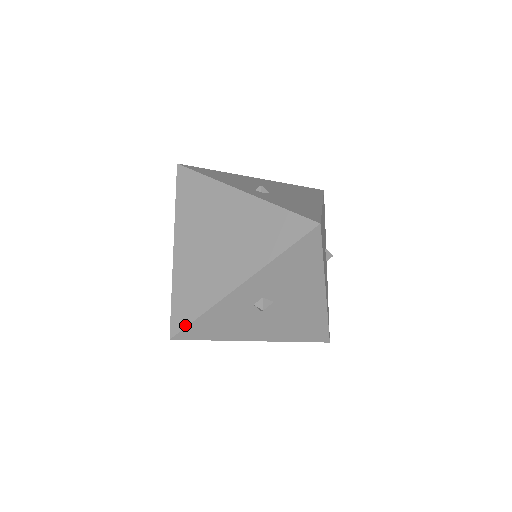
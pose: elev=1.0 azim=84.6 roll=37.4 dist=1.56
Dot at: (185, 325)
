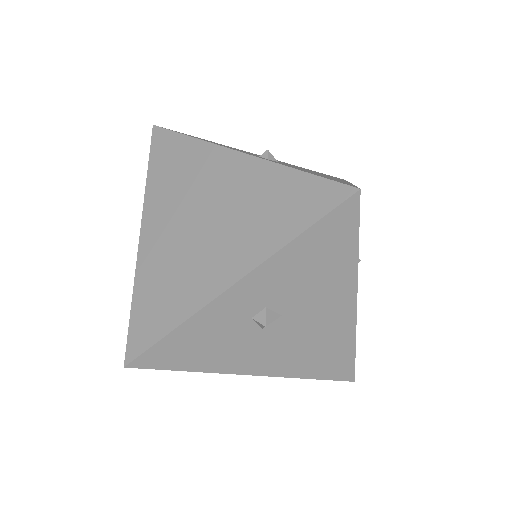
Dot at: (148, 345)
